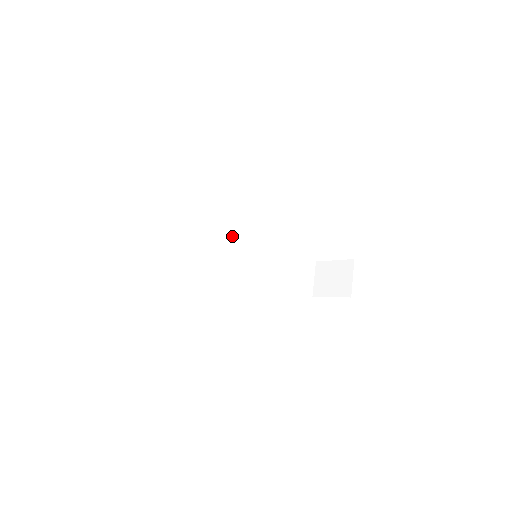
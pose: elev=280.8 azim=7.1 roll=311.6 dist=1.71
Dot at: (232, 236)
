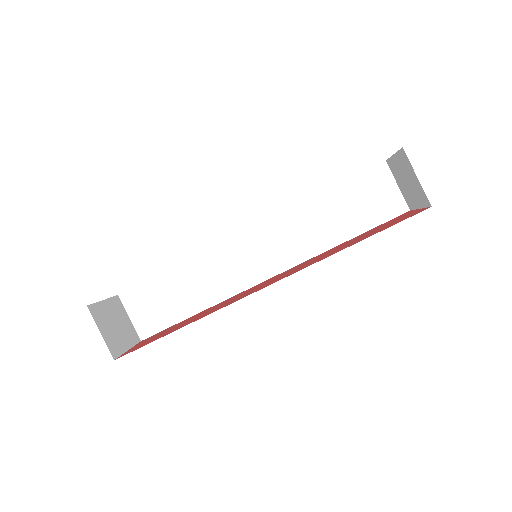
Dot at: (236, 238)
